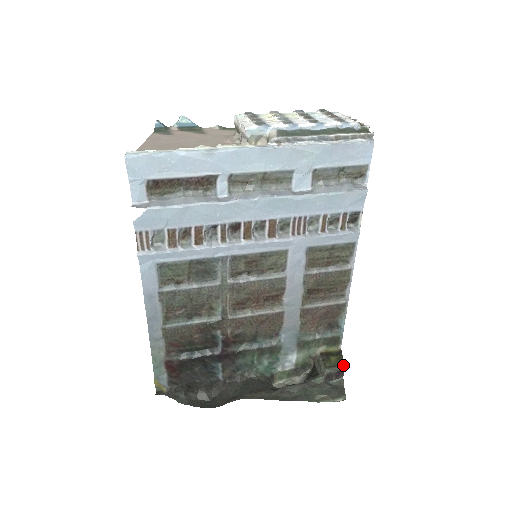
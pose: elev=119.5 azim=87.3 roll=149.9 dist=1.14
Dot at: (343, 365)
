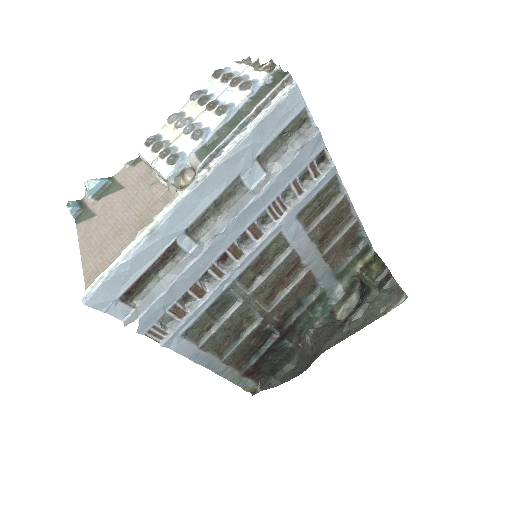
Dot at: (386, 268)
